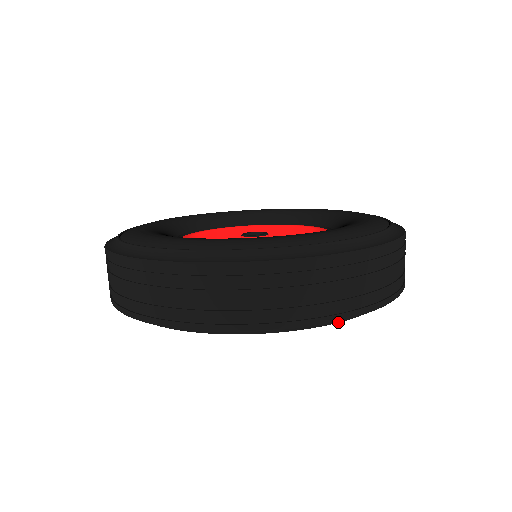
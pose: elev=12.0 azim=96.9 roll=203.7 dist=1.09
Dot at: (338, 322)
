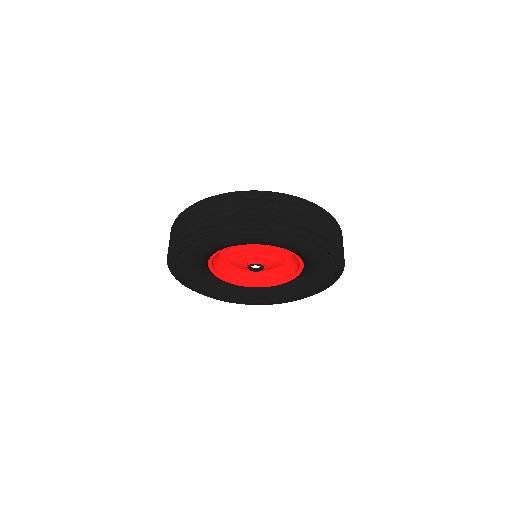
Dot at: (298, 235)
